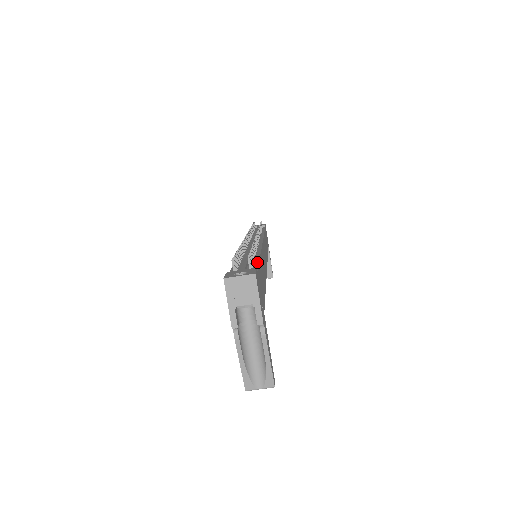
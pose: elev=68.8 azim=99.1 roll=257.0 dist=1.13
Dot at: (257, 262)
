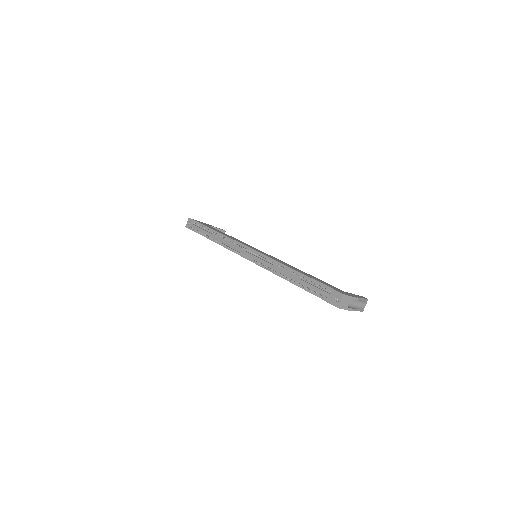
Dot at: (313, 280)
